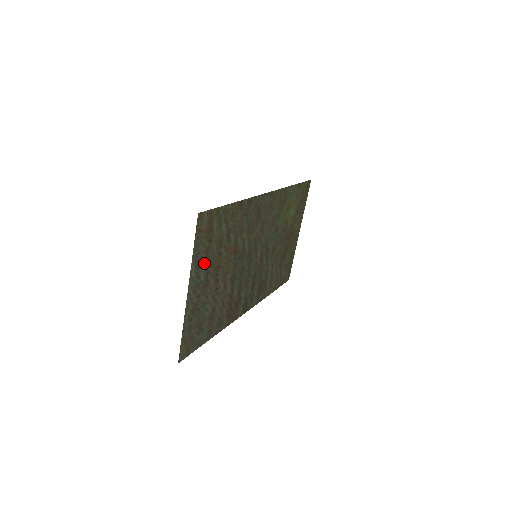
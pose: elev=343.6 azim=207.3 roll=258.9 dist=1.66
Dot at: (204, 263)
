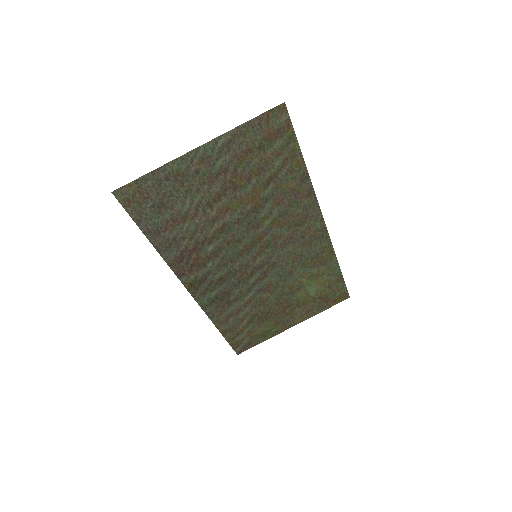
Dot at: (235, 155)
